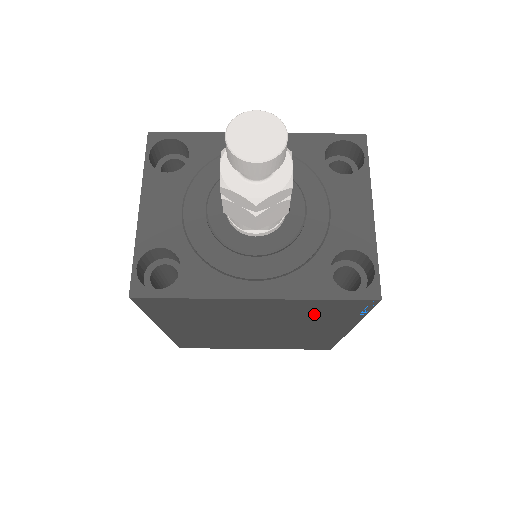
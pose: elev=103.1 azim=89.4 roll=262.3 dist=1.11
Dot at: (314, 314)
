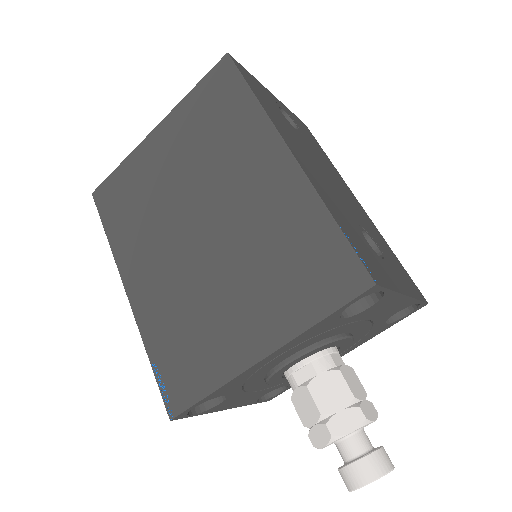
Dot at: occluded
